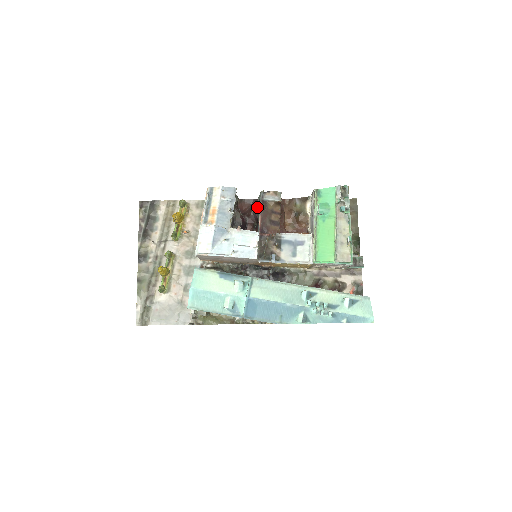
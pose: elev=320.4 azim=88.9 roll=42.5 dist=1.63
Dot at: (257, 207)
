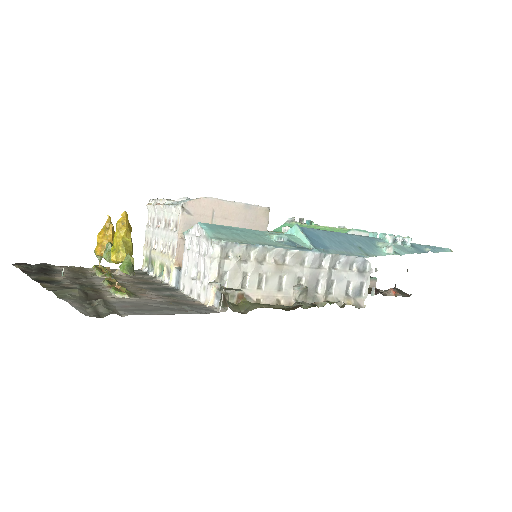
Dot at: occluded
